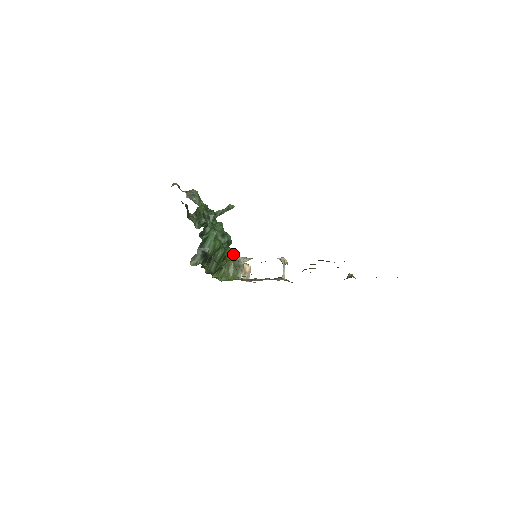
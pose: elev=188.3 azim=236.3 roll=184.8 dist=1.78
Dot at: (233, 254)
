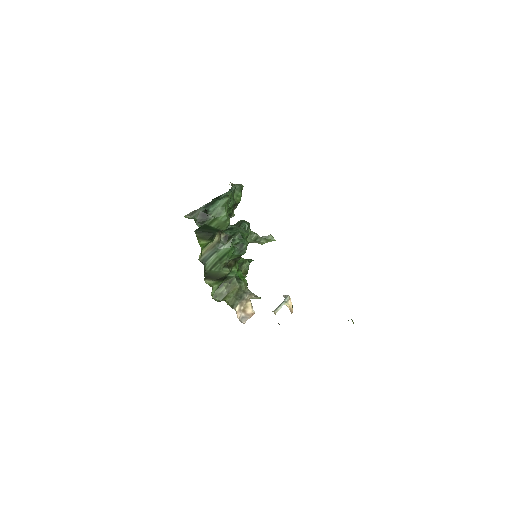
Dot at: (244, 283)
